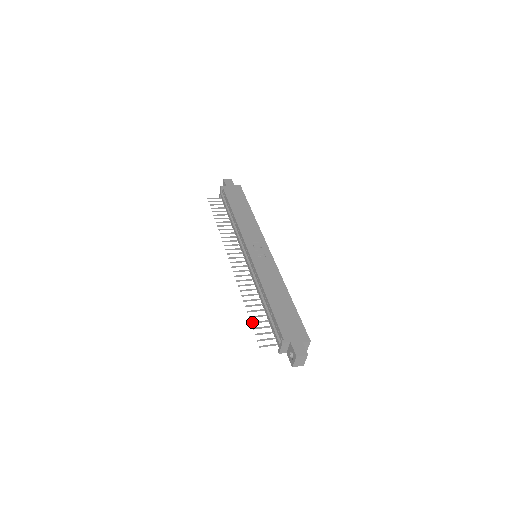
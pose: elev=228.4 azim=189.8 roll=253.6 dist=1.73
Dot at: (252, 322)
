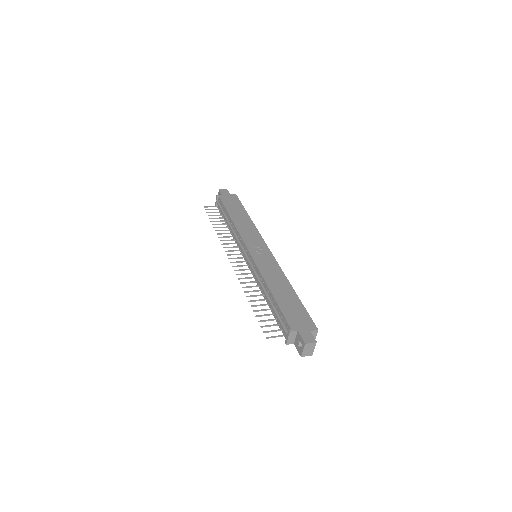
Dot at: (257, 315)
